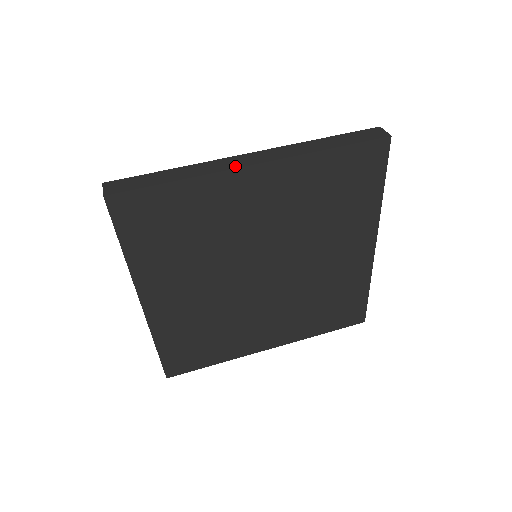
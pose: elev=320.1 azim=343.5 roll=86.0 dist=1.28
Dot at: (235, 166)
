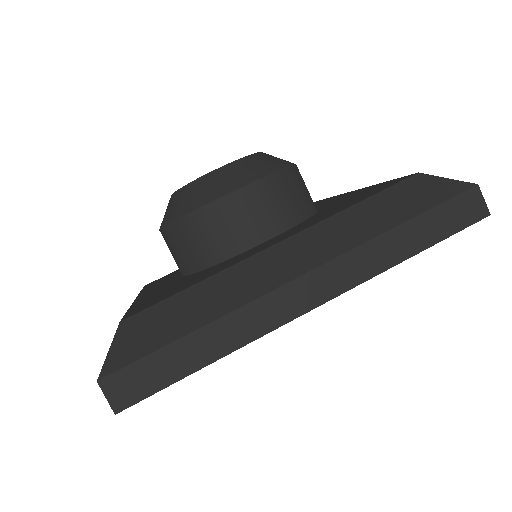
Dot at: (288, 316)
